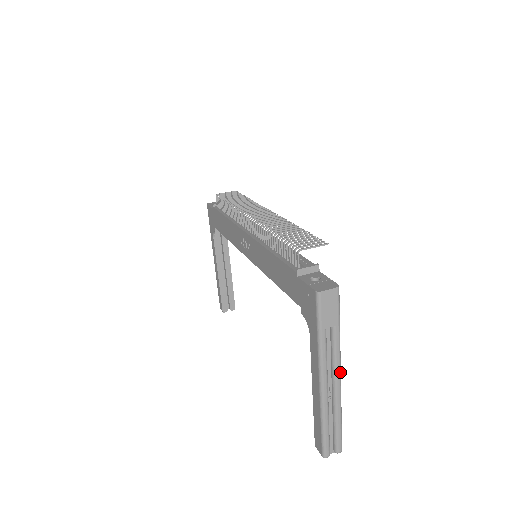
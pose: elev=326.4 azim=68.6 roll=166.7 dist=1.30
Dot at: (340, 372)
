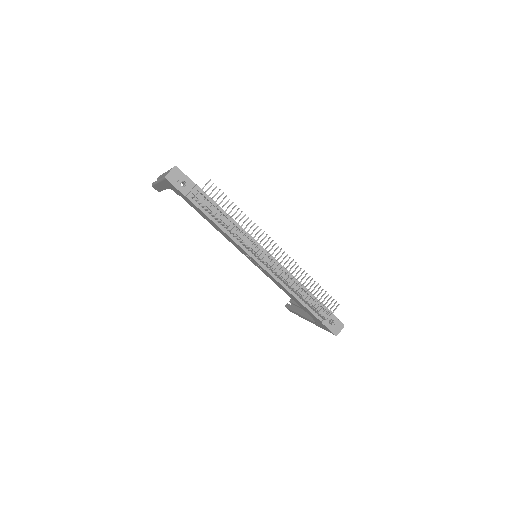
Dot at: occluded
